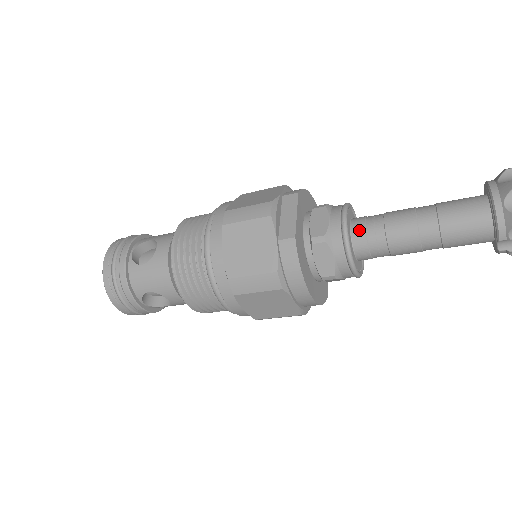
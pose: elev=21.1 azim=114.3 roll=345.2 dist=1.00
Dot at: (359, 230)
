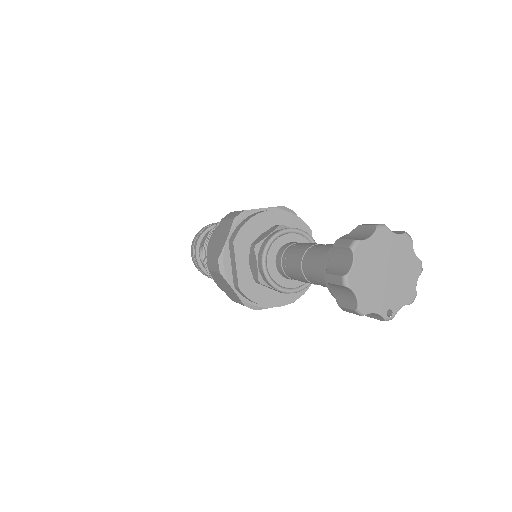
Dot at: (280, 269)
